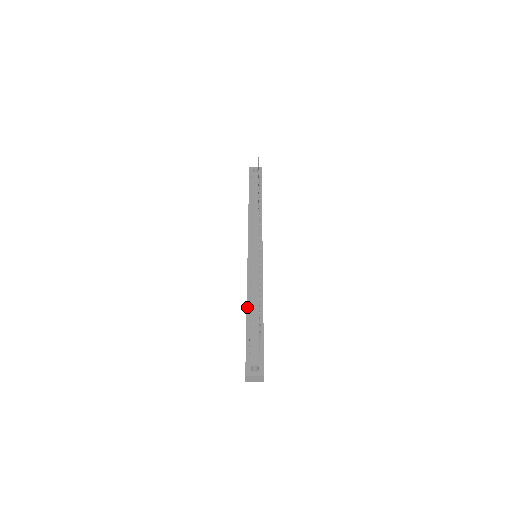
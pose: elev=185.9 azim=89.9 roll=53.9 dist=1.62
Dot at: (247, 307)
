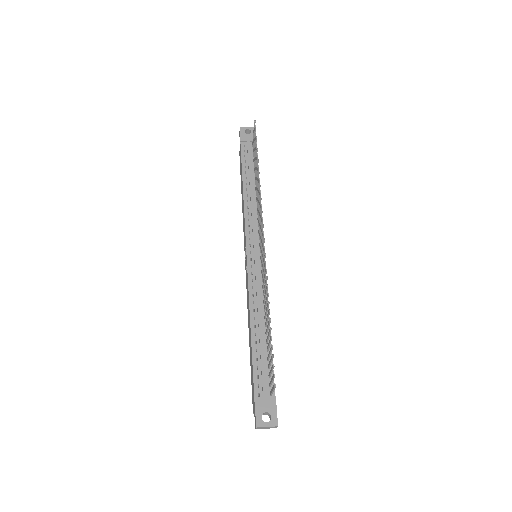
Dot at: (251, 332)
